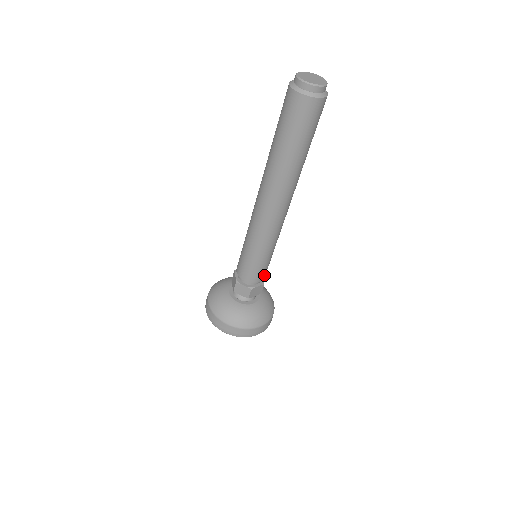
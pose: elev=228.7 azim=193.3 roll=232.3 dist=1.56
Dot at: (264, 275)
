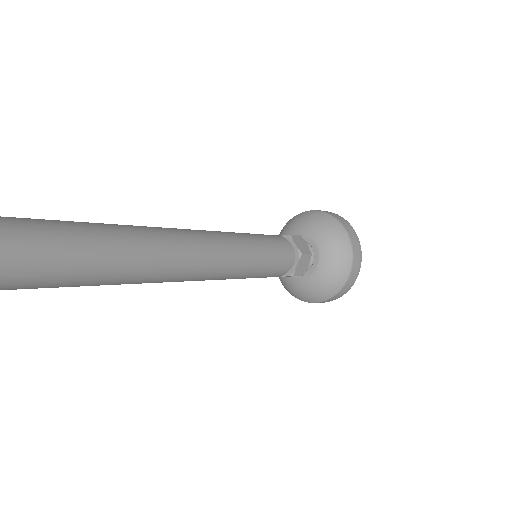
Dot at: (277, 275)
